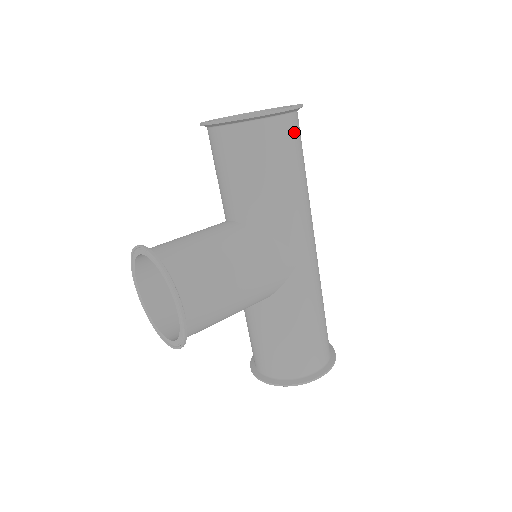
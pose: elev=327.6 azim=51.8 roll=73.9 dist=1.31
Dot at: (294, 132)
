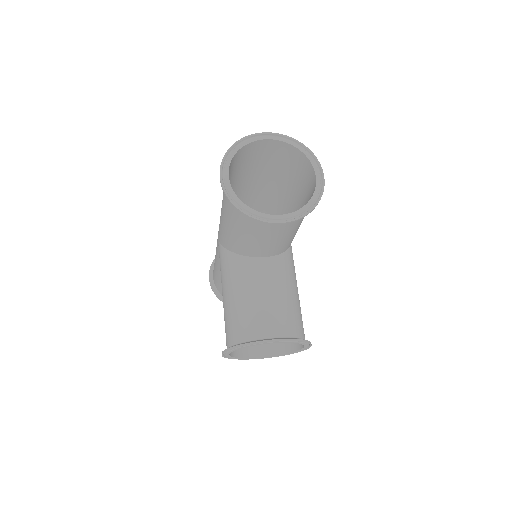
Dot at: (307, 175)
